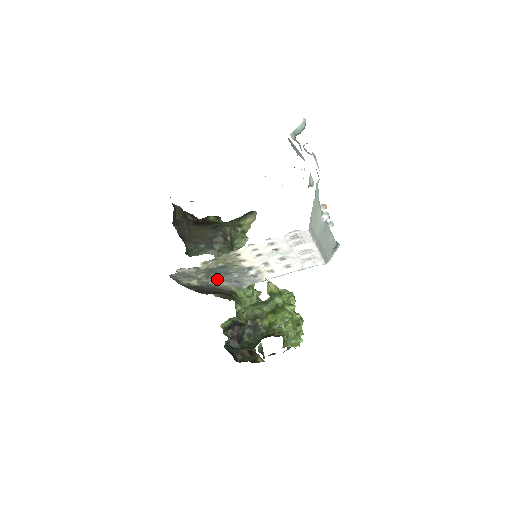
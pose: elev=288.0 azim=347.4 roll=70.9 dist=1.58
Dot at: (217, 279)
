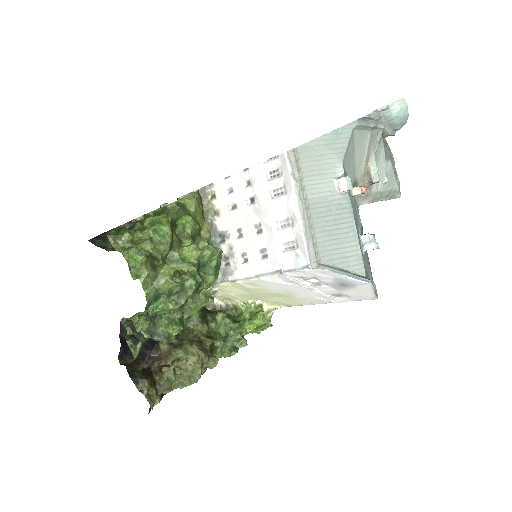
Dot at: occluded
